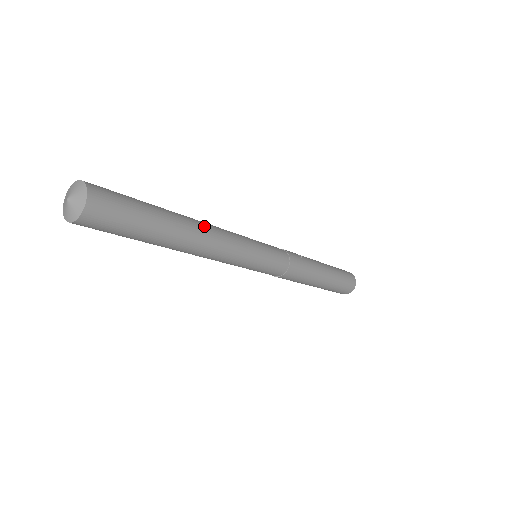
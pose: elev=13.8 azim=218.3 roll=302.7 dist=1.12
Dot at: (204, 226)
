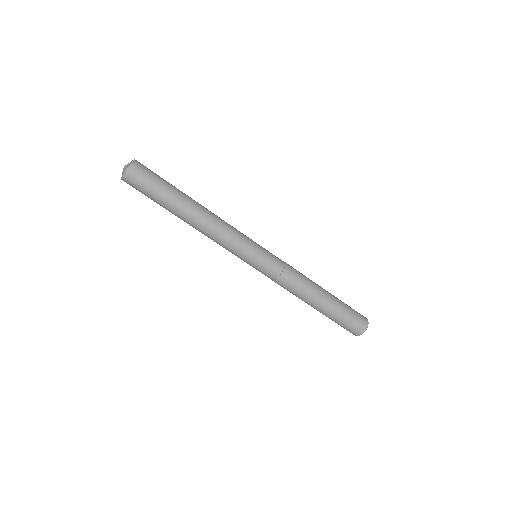
Dot at: occluded
